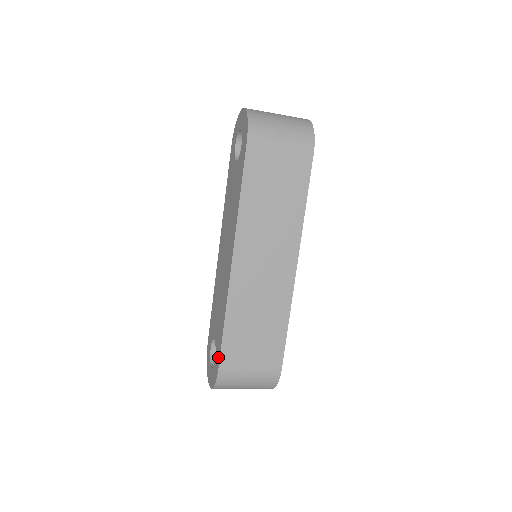
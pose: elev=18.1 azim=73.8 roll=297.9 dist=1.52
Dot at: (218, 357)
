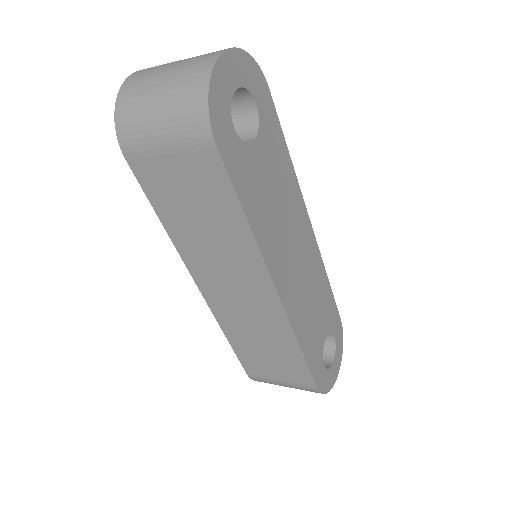
Dot at: occluded
